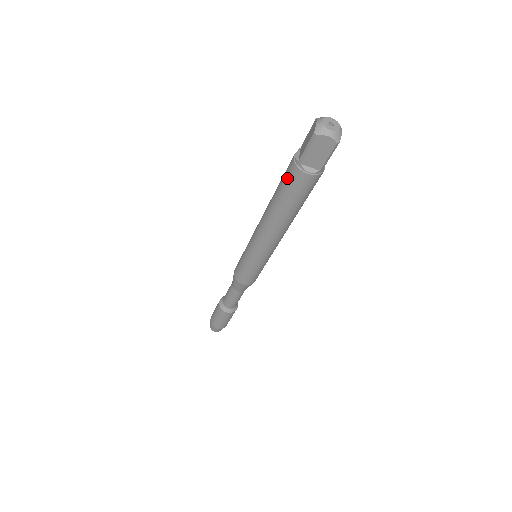
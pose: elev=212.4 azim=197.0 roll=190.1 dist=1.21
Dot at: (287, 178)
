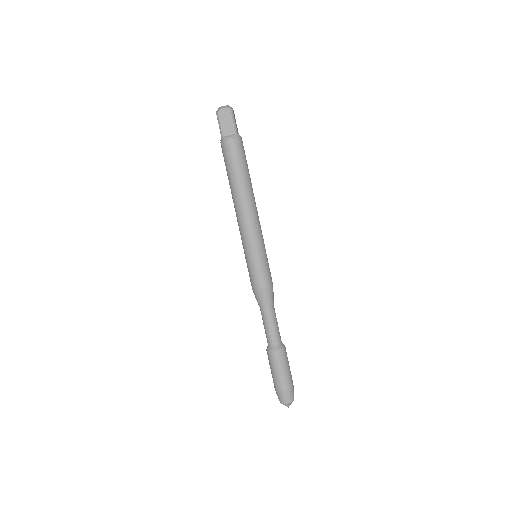
Dot at: (224, 156)
